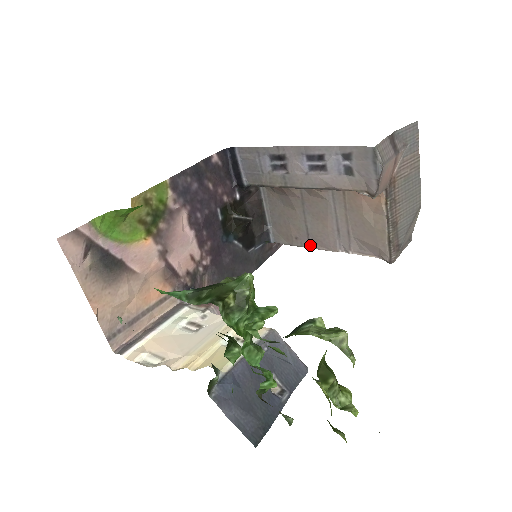
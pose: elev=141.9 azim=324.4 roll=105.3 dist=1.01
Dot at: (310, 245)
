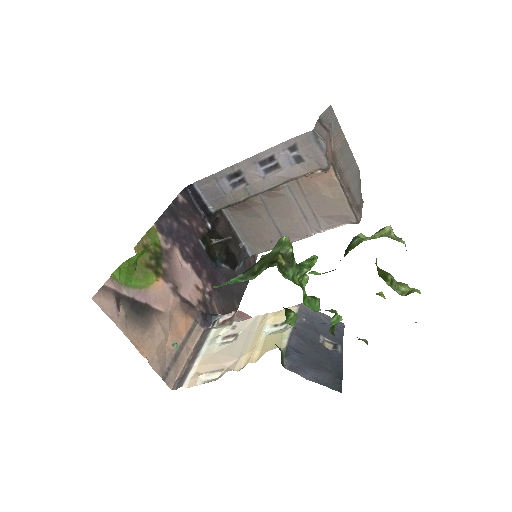
Dot at: occluded
